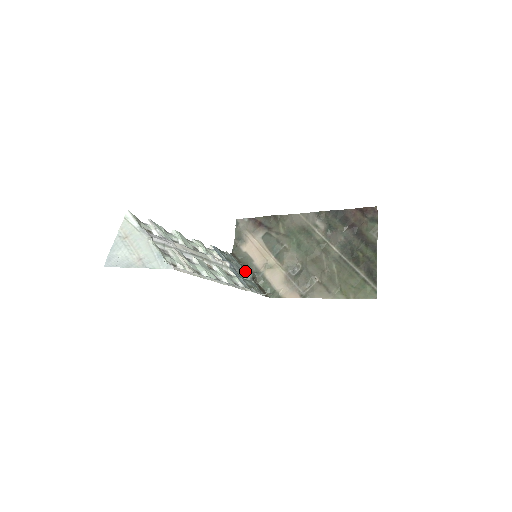
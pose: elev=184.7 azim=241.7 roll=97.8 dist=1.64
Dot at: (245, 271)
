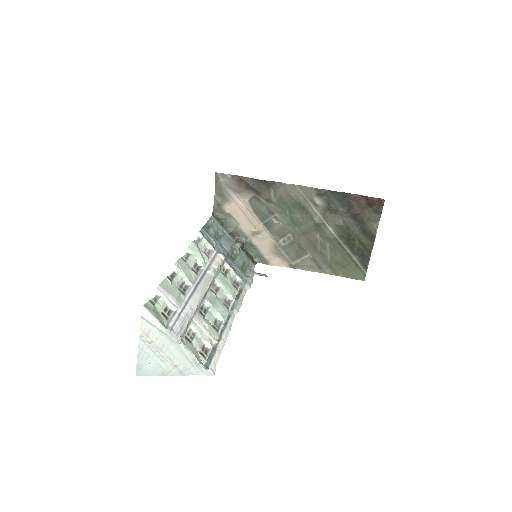
Dot at: (231, 237)
